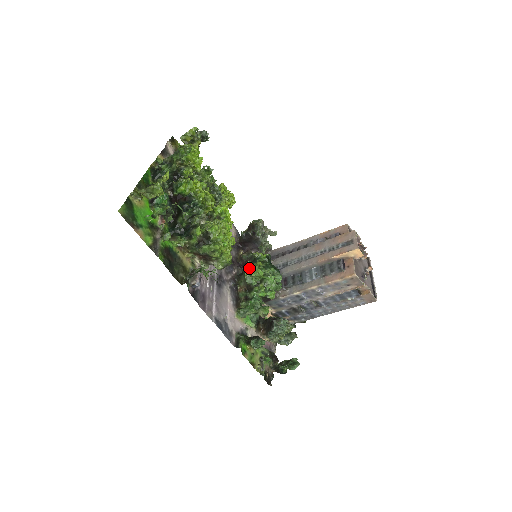
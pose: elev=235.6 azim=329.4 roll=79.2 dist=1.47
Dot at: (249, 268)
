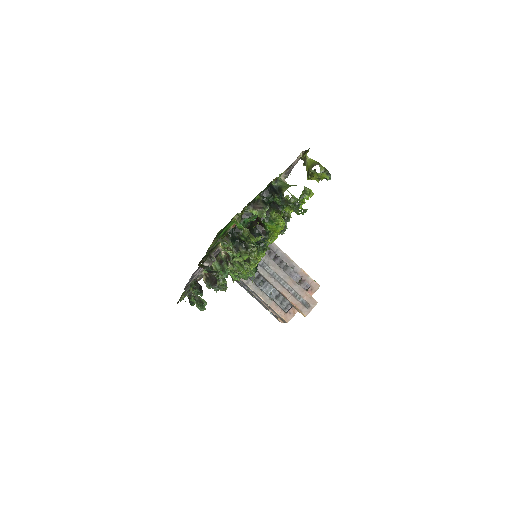
Dot at: occluded
